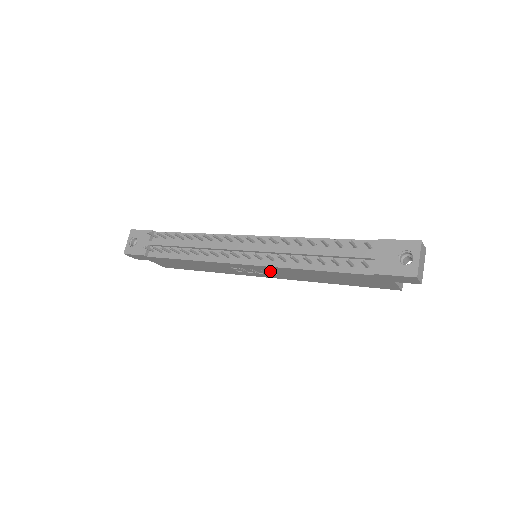
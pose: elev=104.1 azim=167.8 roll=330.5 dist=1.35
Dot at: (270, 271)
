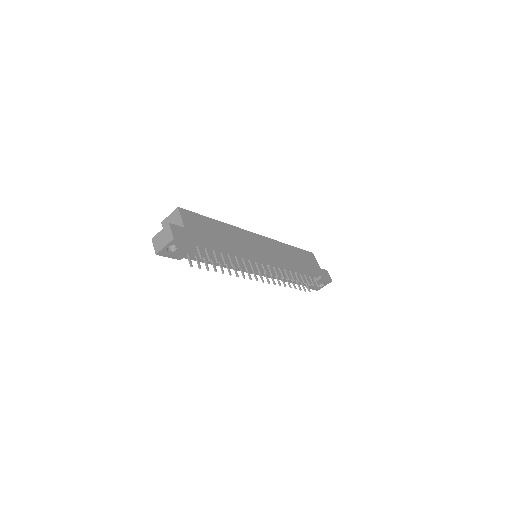
Dot at: occluded
